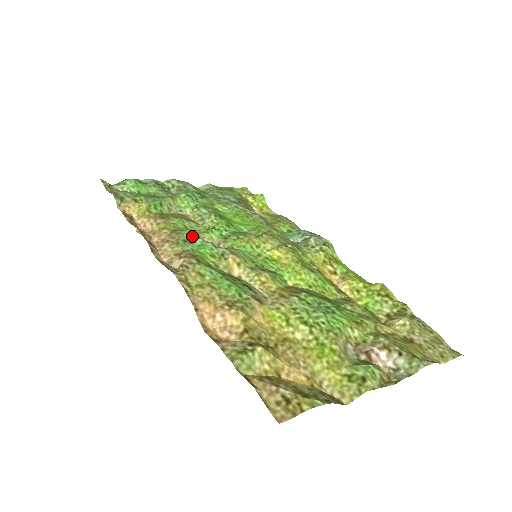
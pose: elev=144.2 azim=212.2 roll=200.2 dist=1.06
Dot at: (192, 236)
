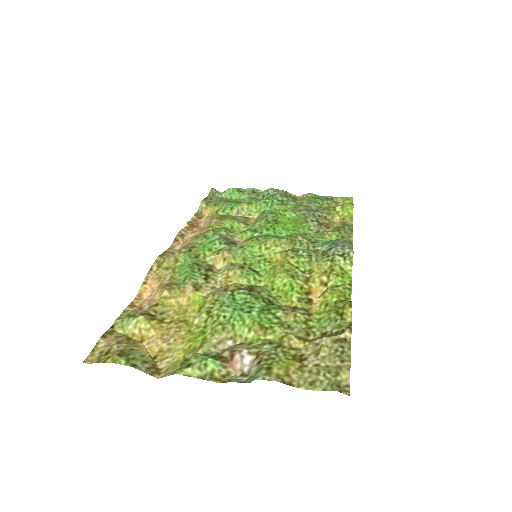
Dot at: (215, 233)
